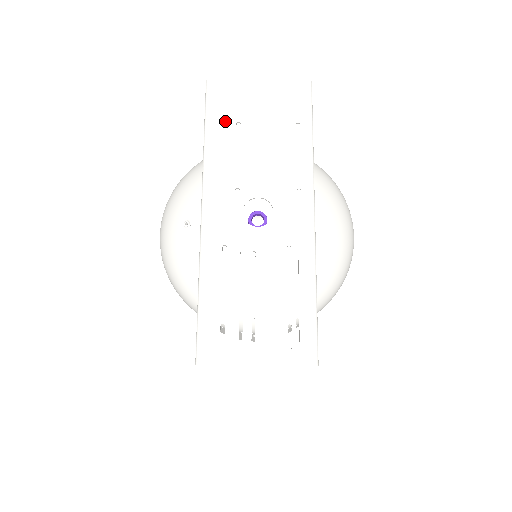
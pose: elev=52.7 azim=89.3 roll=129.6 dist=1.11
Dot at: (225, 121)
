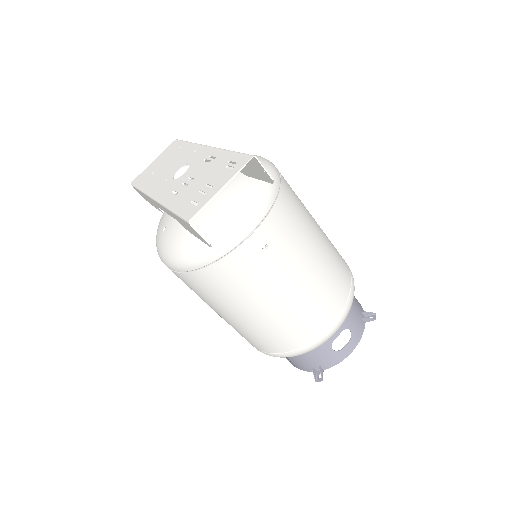
Dot at: (146, 179)
